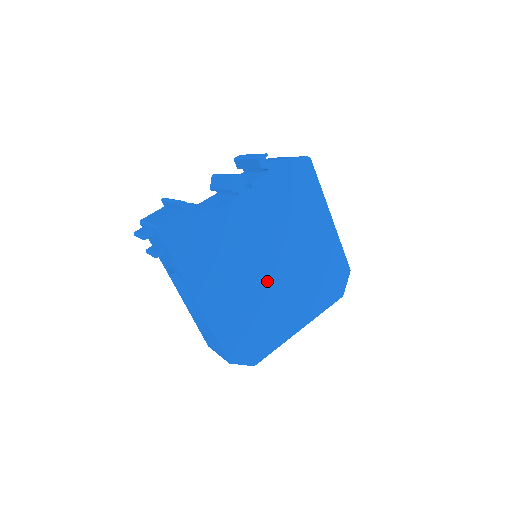
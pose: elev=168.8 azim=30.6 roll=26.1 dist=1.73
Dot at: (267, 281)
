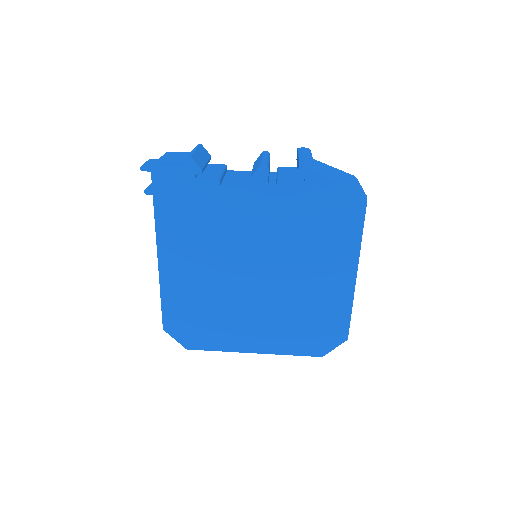
Dot at: (242, 286)
